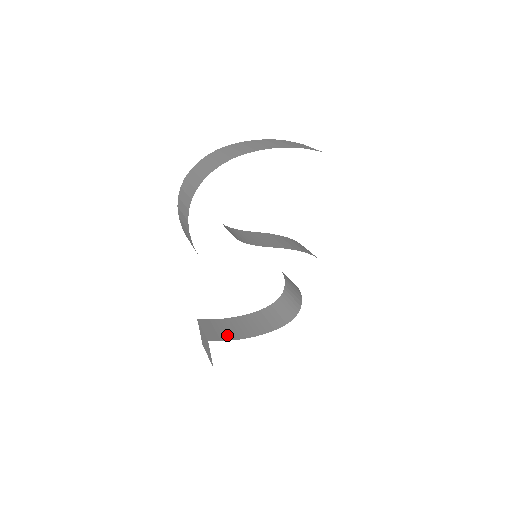
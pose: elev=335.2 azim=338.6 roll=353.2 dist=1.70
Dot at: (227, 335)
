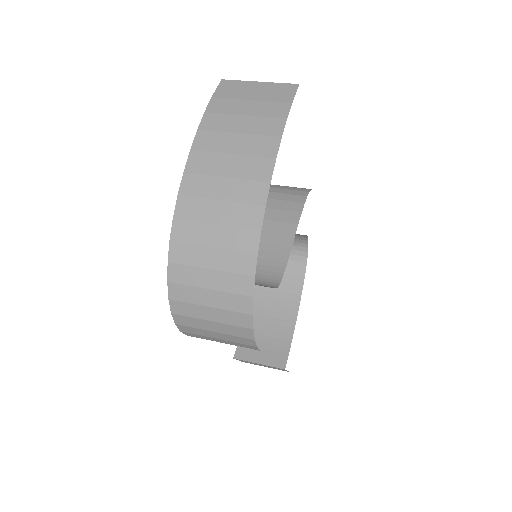
Dot at: (280, 340)
